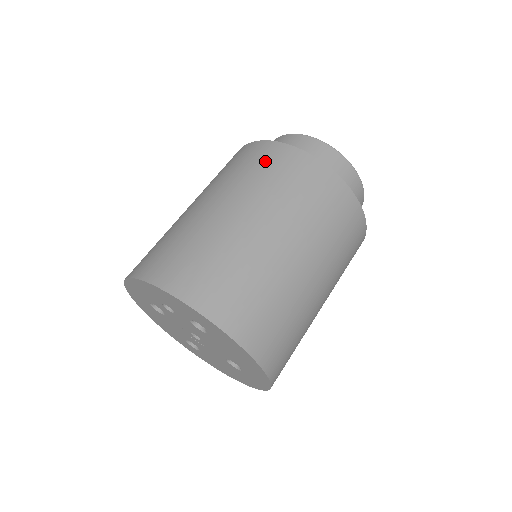
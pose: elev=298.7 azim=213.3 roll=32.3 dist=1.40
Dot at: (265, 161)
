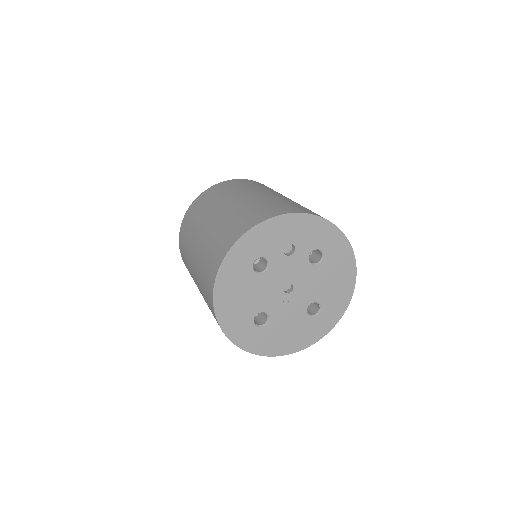
Dot at: (258, 184)
